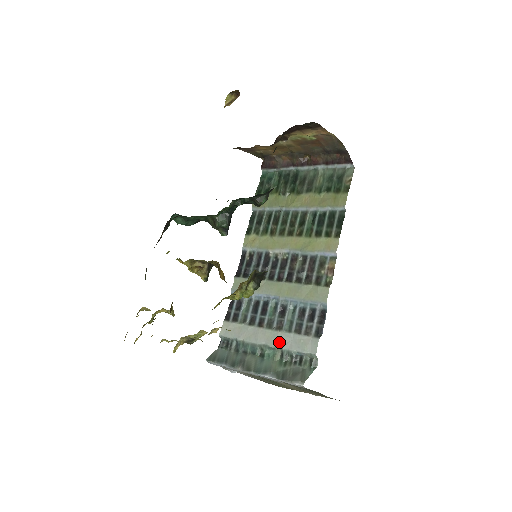
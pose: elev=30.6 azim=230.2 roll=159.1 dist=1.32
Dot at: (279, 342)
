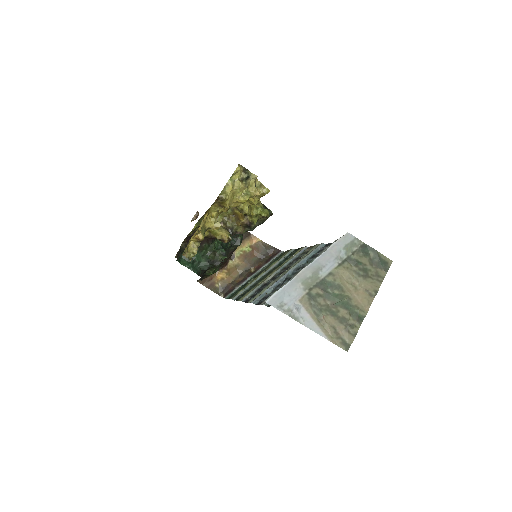
Dot at: occluded
